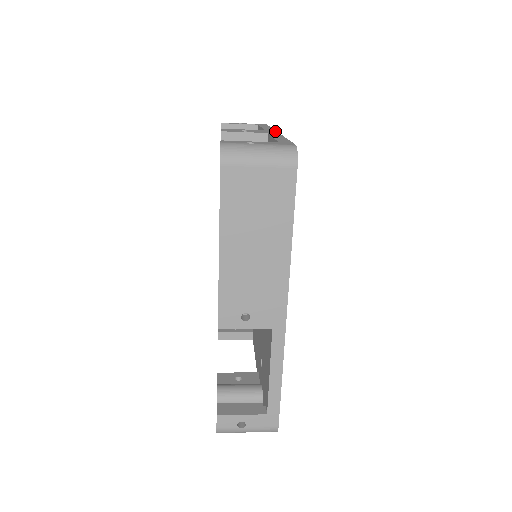
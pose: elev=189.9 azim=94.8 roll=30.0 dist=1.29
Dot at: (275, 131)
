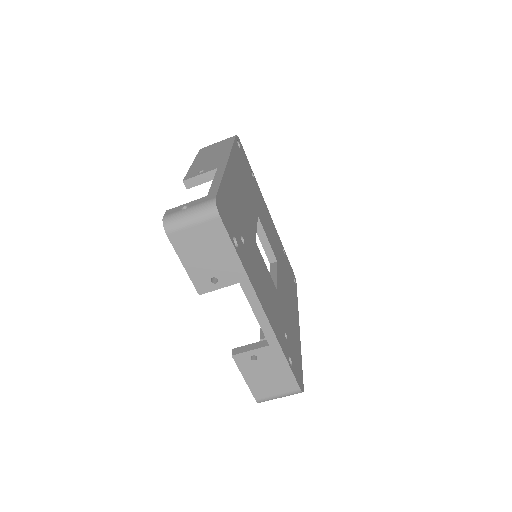
Dot at: occluded
